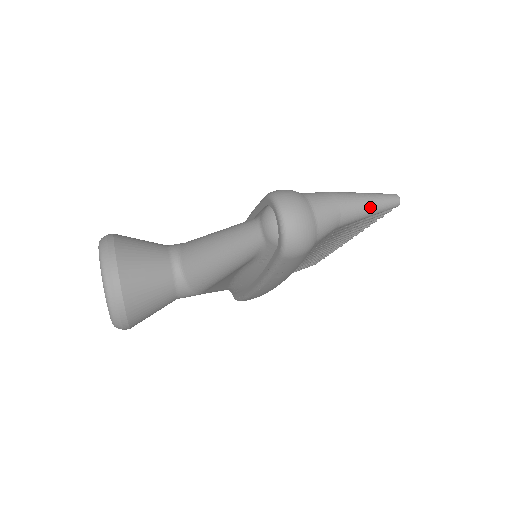
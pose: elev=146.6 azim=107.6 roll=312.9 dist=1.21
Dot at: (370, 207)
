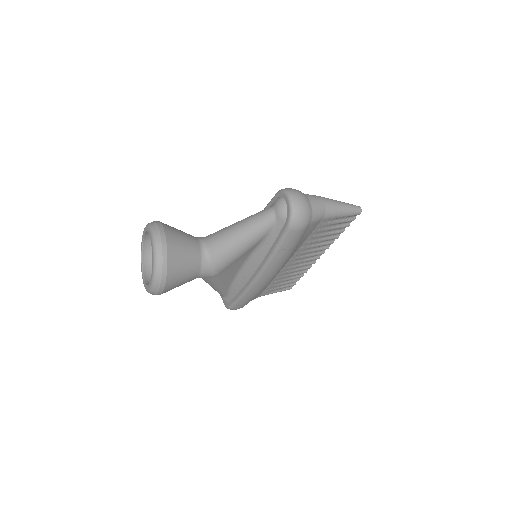
Dot at: (343, 208)
